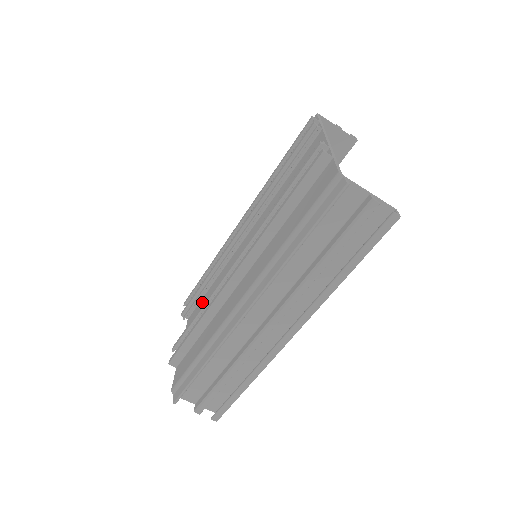
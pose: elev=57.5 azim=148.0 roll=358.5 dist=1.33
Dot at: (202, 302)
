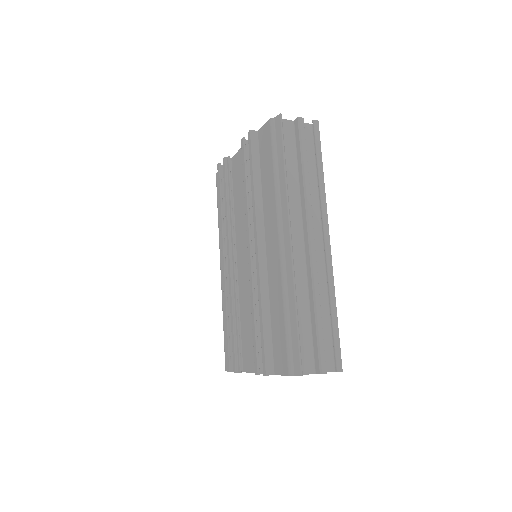
Dot at: (244, 338)
